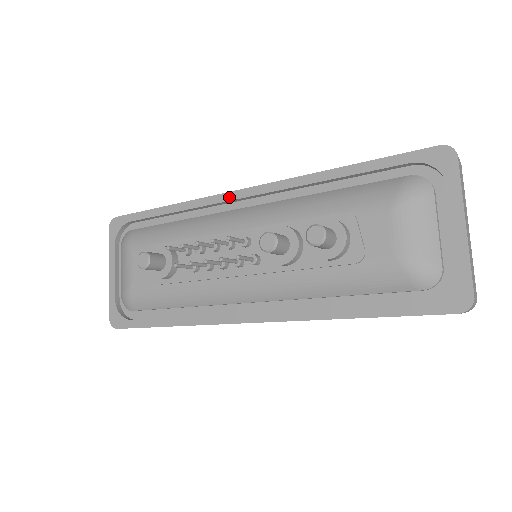
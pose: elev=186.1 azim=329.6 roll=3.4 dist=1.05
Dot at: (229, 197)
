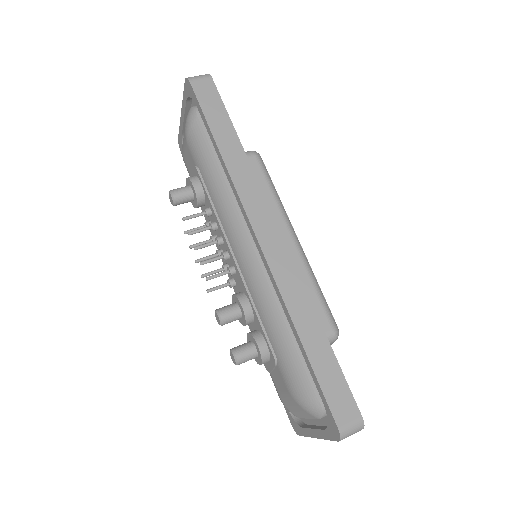
Dot at: (248, 223)
